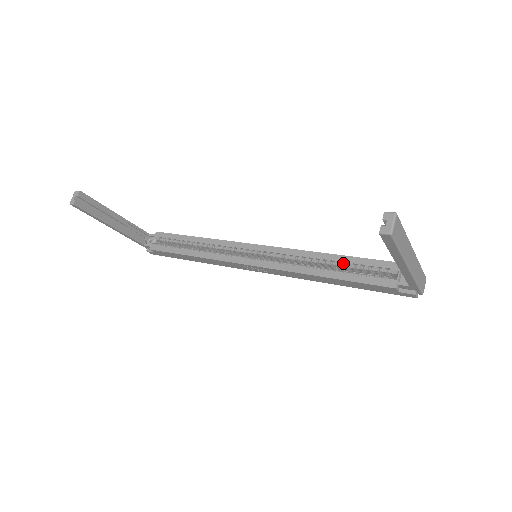
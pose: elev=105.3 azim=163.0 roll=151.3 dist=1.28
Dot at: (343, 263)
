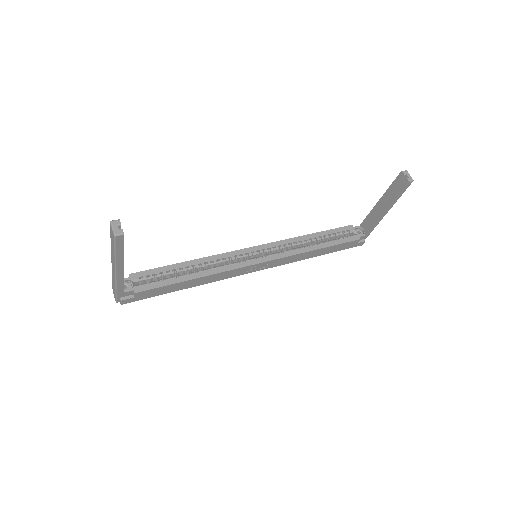
Dot at: (322, 236)
